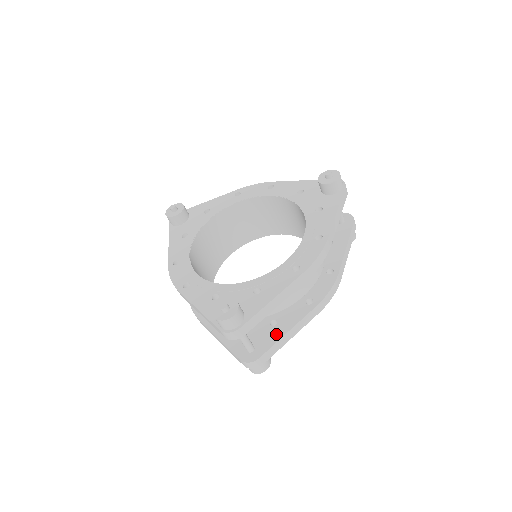
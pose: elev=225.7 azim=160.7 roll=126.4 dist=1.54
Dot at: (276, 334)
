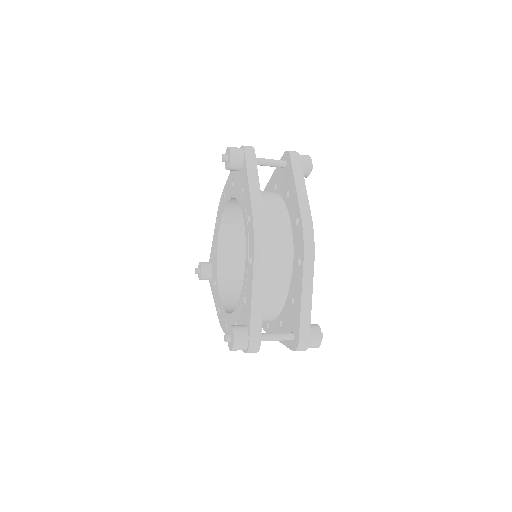
Dot at: (297, 311)
